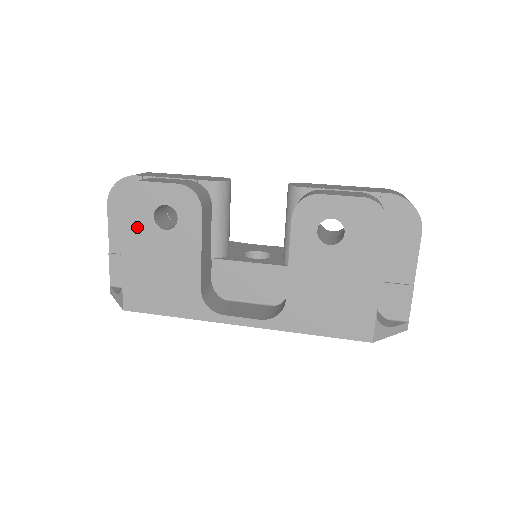
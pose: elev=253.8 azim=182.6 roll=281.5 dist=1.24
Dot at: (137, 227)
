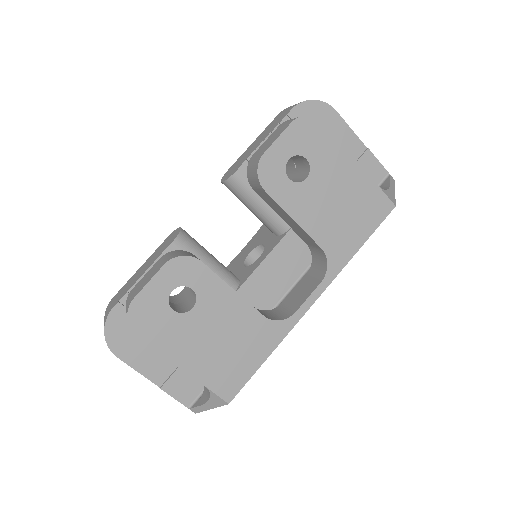
Dot at: (170, 334)
